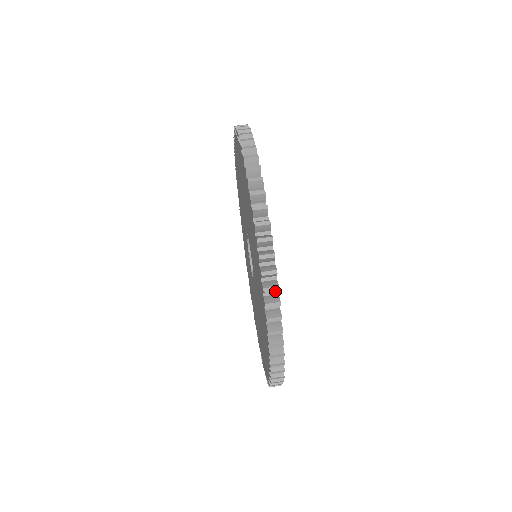
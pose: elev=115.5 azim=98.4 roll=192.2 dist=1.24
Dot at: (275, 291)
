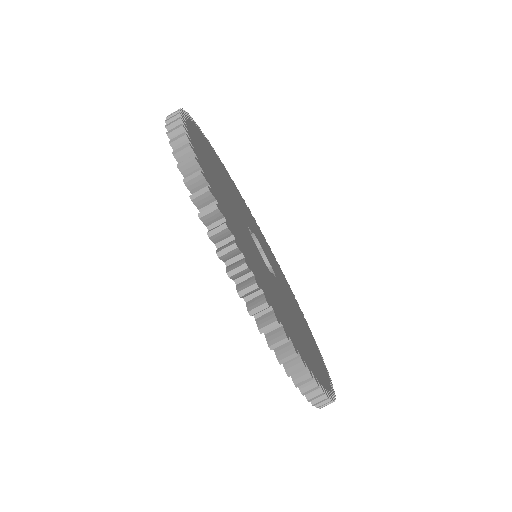
Dot at: (267, 308)
